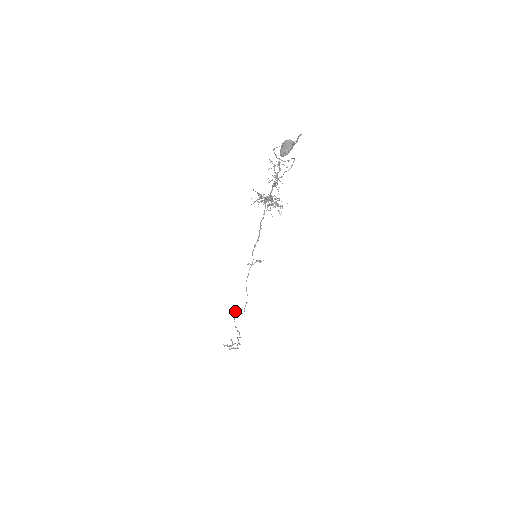
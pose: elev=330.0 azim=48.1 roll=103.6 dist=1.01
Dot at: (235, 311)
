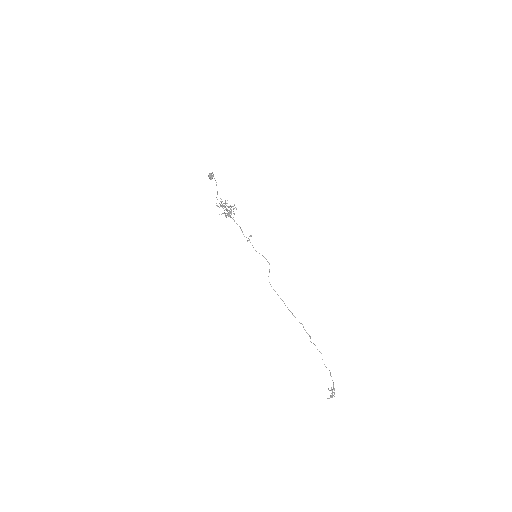
Dot at: occluded
